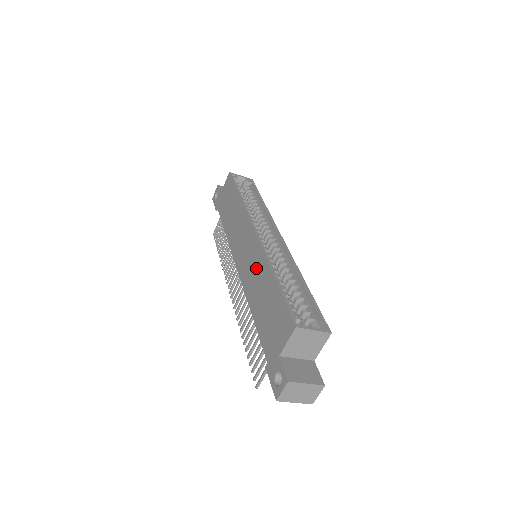
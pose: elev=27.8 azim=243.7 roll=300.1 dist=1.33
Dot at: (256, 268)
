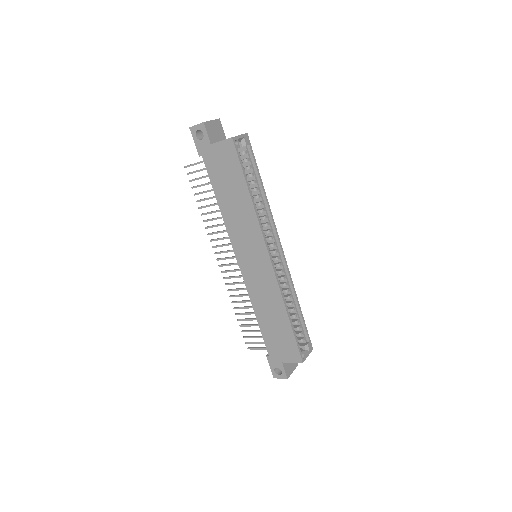
Dot at: (268, 292)
